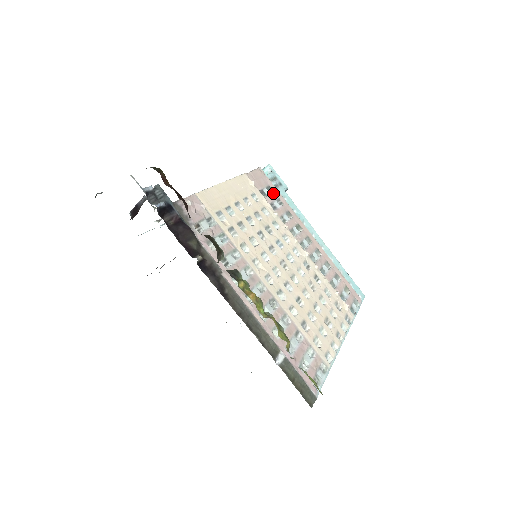
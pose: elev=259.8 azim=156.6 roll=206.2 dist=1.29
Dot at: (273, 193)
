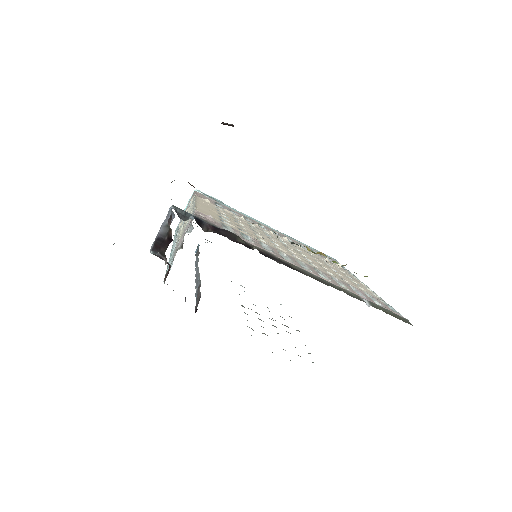
Dot at: (222, 206)
